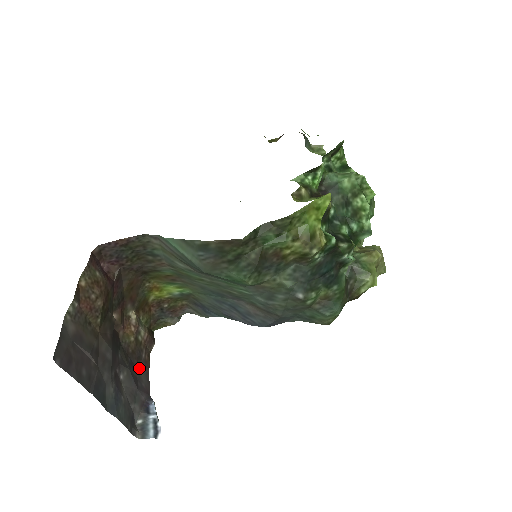
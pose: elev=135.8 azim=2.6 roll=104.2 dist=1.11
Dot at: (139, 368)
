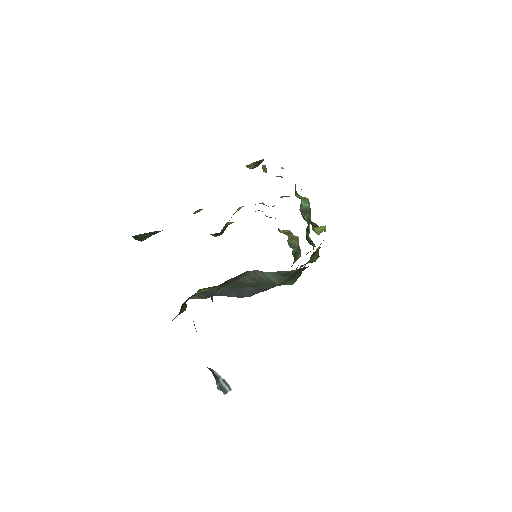
Dot at: occluded
